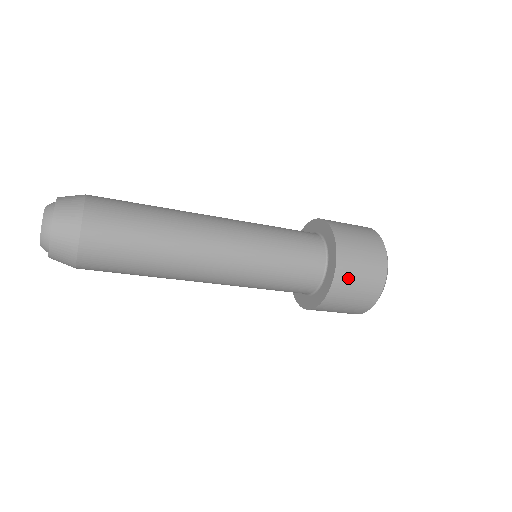
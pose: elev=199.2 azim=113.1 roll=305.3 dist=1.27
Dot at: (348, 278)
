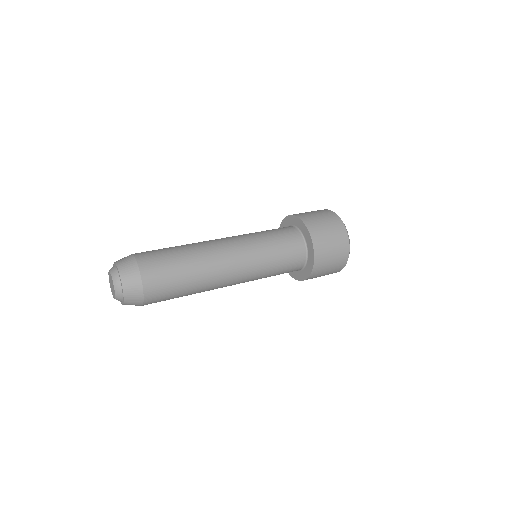
Dot at: occluded
